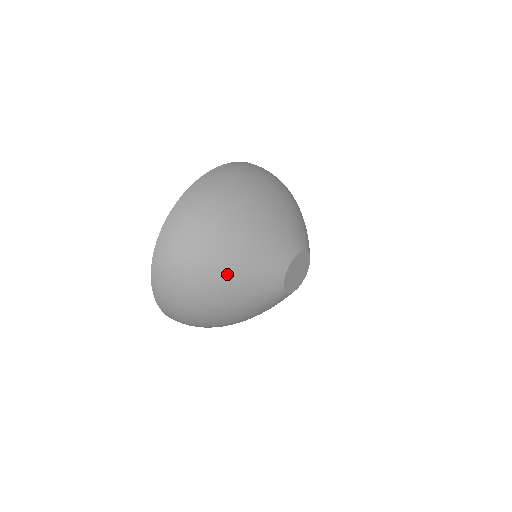
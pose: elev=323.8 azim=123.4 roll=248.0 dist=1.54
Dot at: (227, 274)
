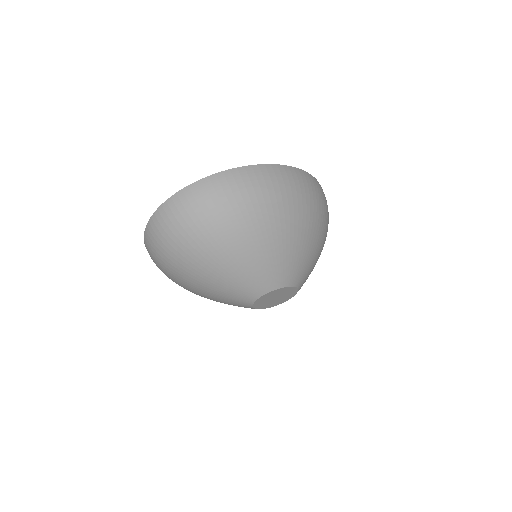
Dot at: (213, 263)
